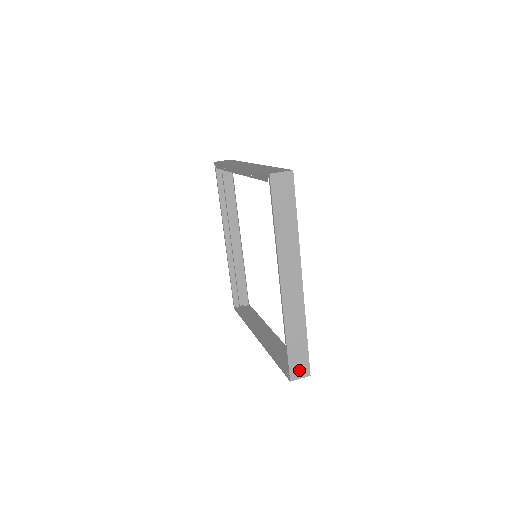
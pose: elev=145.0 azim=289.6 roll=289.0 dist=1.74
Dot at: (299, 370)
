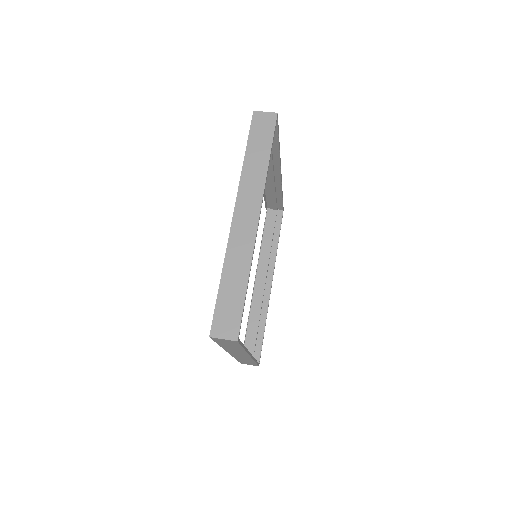
Dot at: (225, 326)
